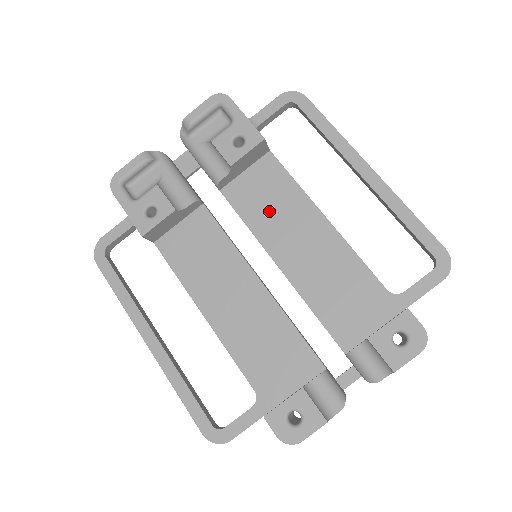
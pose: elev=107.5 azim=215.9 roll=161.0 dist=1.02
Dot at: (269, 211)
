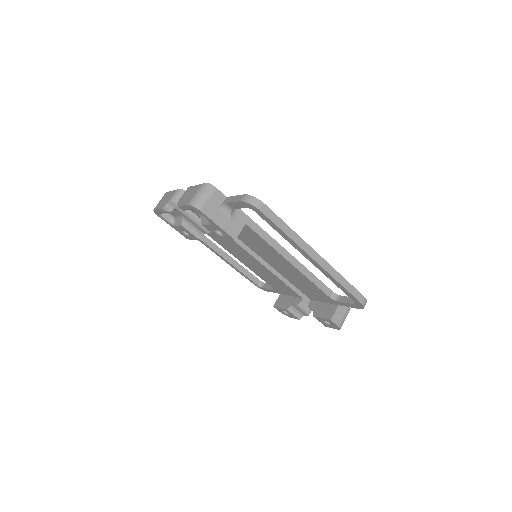
Dot at: (256, 246)
